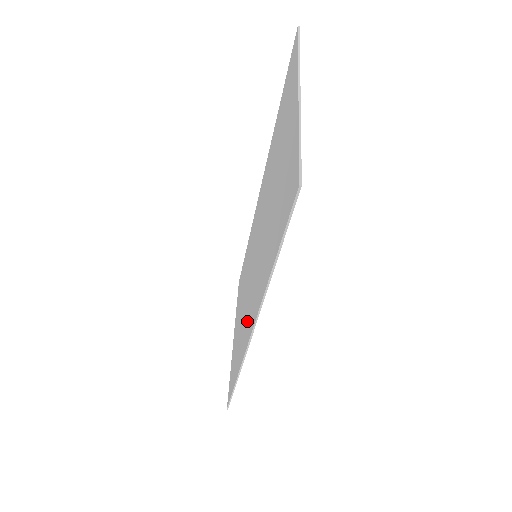
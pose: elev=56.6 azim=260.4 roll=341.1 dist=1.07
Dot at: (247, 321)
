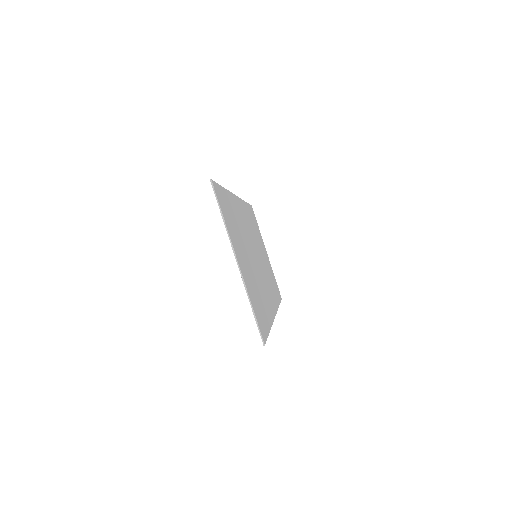
Dot at: occluded
